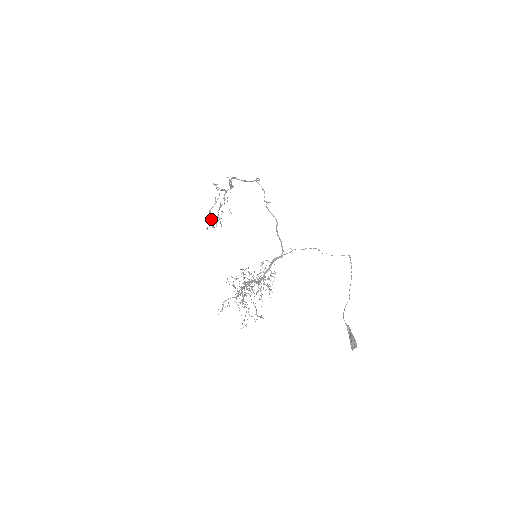
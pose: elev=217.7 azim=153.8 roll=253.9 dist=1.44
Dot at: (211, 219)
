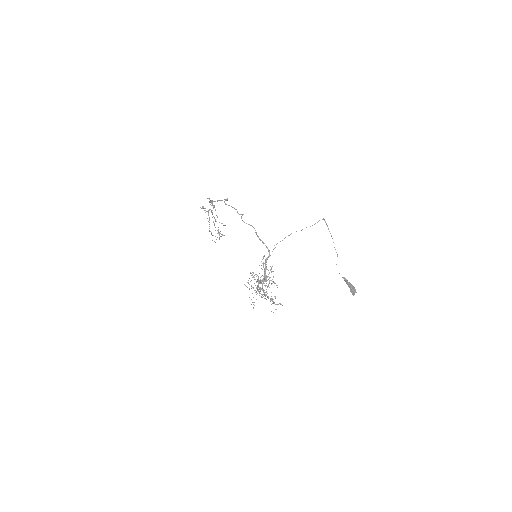
Dot at: occluded
